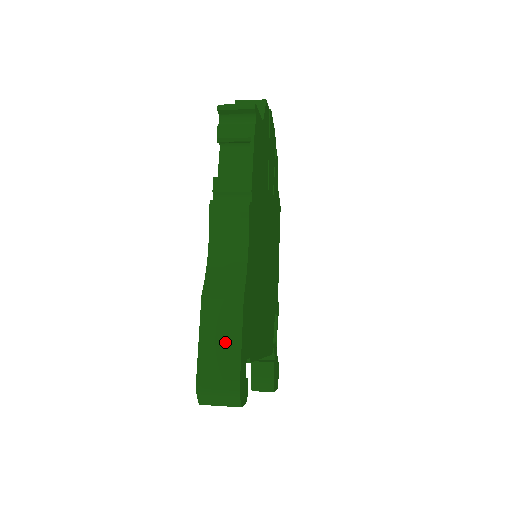
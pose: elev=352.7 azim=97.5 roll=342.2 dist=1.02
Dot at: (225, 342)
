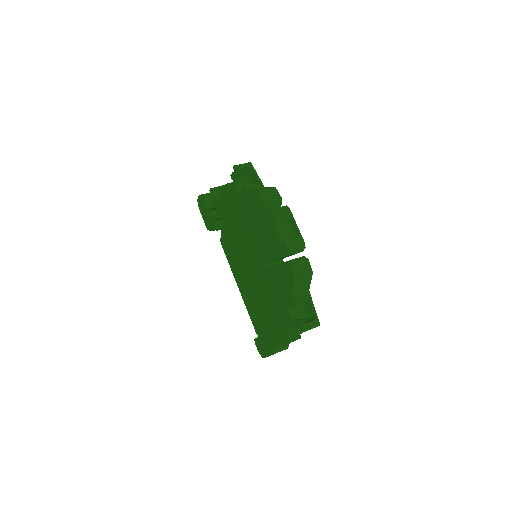
Dot at: occluded
